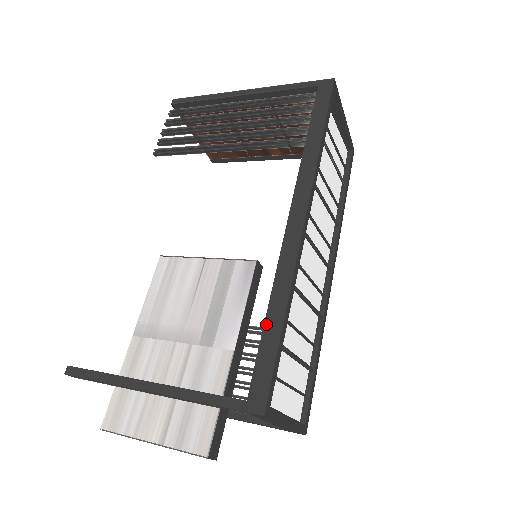
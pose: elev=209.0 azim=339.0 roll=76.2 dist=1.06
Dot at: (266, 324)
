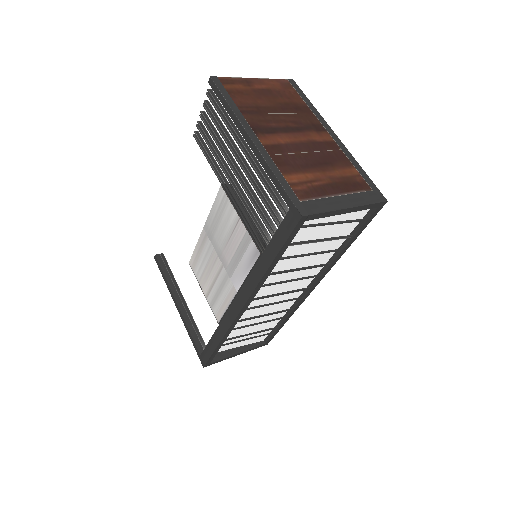
Dot at: (212, 338)
